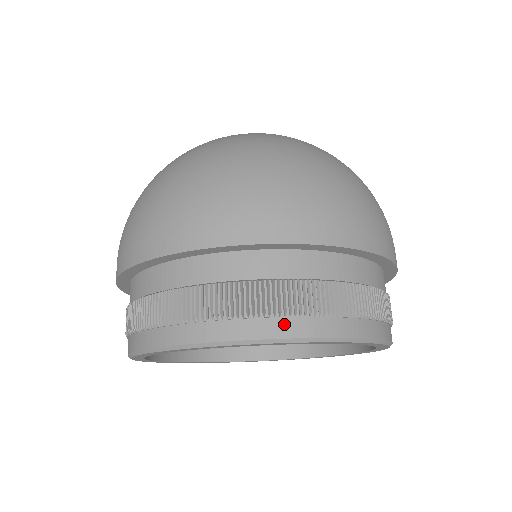
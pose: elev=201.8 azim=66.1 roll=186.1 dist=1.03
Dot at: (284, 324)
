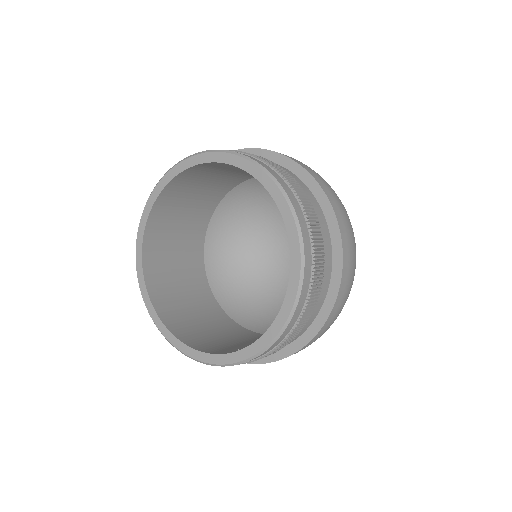
Dot at: occluded
